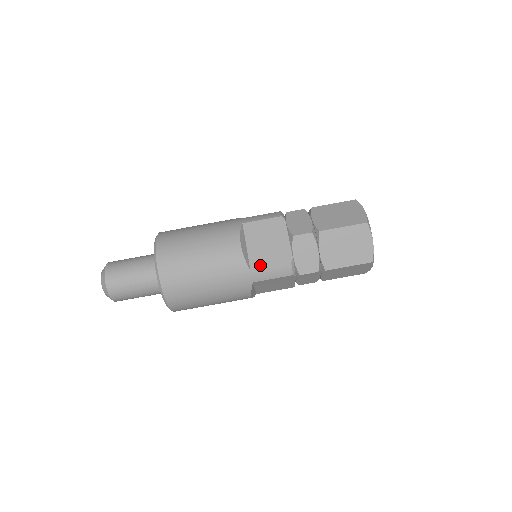
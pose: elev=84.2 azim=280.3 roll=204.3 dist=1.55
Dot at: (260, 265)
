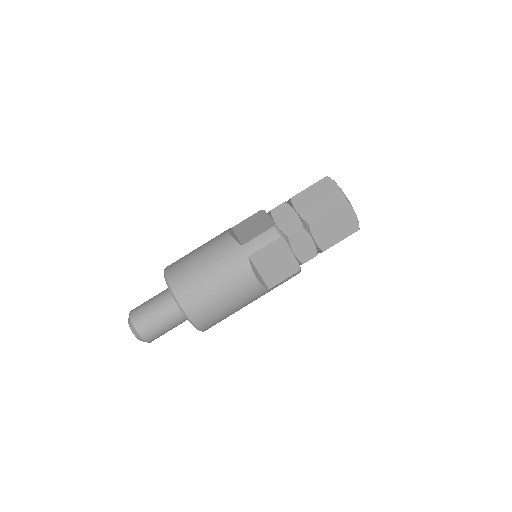
Dot at: (249, 239)
